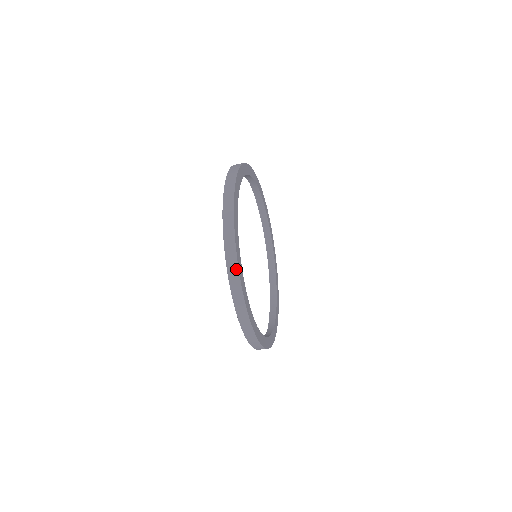
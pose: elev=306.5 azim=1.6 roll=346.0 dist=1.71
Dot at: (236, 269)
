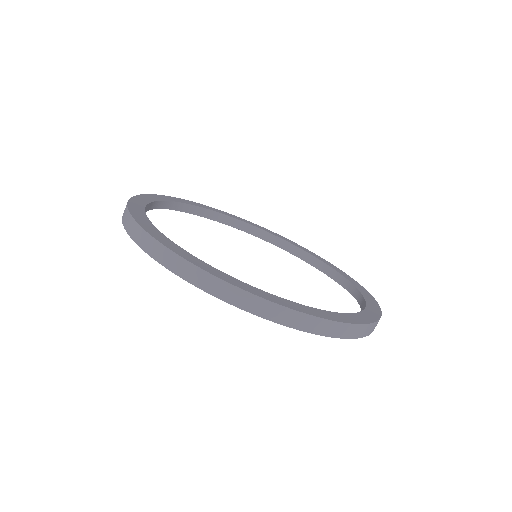
Dot at: (167, 252)
